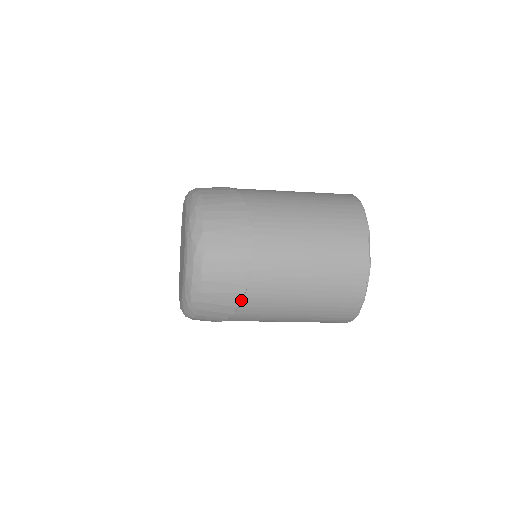
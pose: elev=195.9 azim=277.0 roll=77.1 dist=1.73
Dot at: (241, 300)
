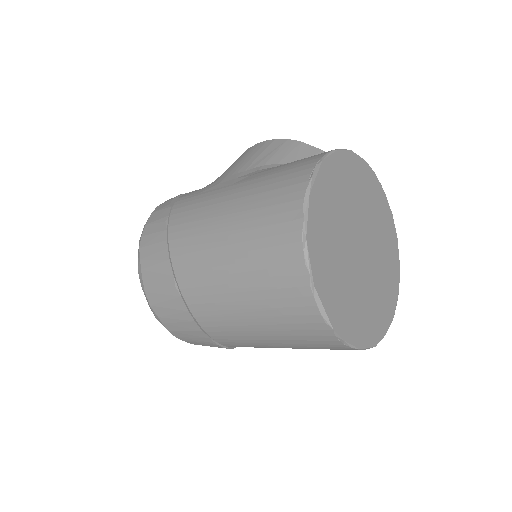
Dot at: (228, 348)
